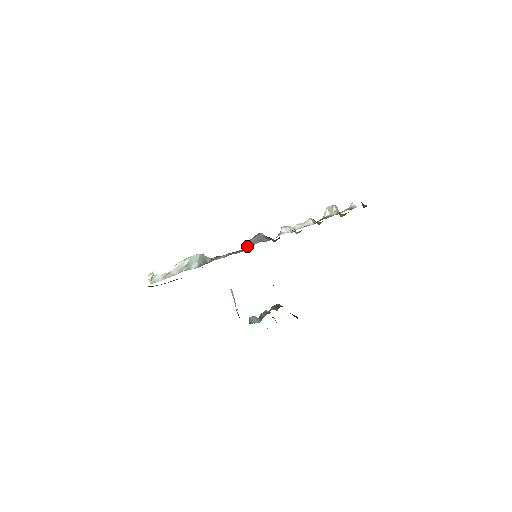
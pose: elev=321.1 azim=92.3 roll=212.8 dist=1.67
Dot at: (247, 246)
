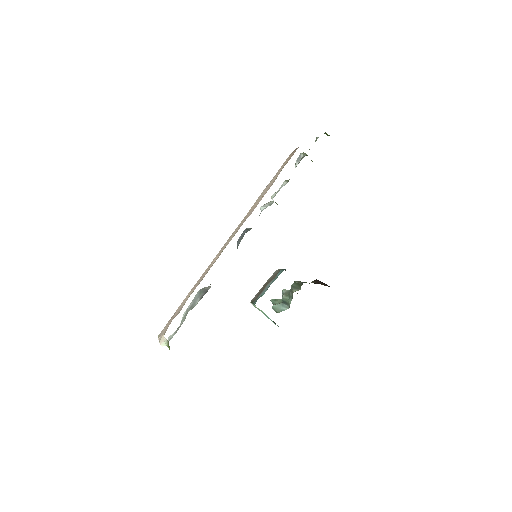
Dot at: occluded
